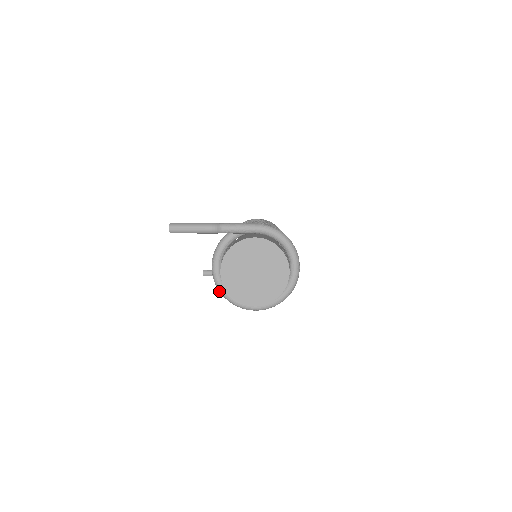
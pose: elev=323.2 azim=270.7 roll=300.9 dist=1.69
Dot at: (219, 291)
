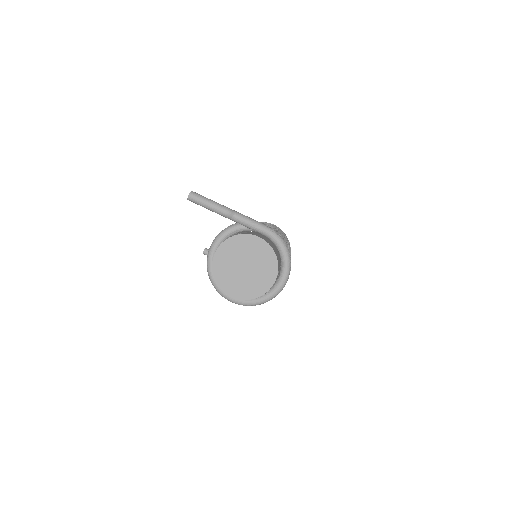
Dot at: (207, 270)
